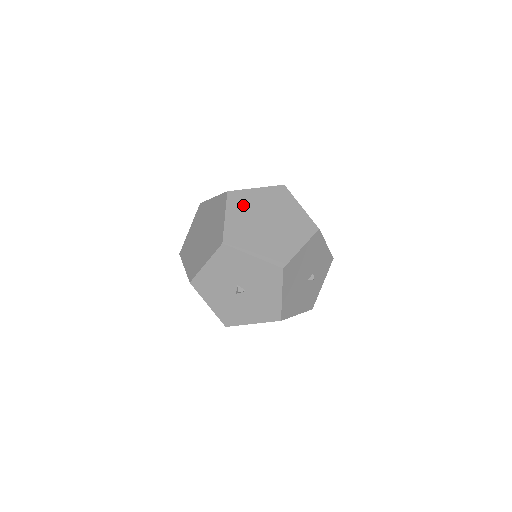
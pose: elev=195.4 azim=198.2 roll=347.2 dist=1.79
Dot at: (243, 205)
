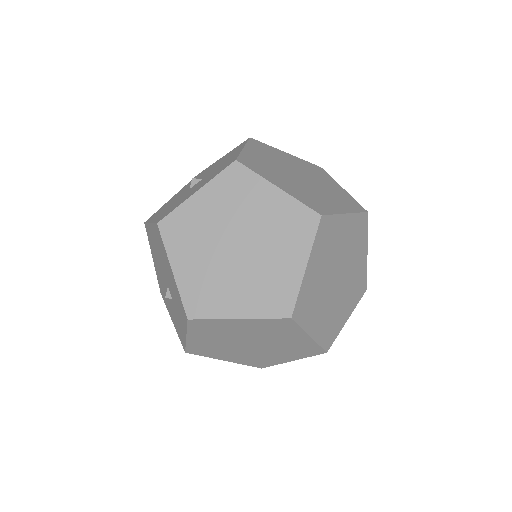
Dot at: (313, 303)
